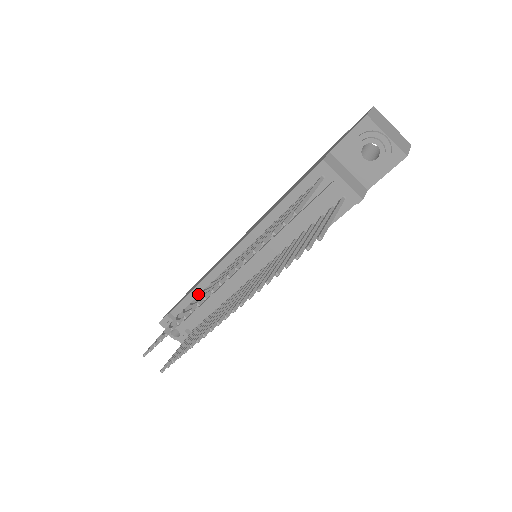
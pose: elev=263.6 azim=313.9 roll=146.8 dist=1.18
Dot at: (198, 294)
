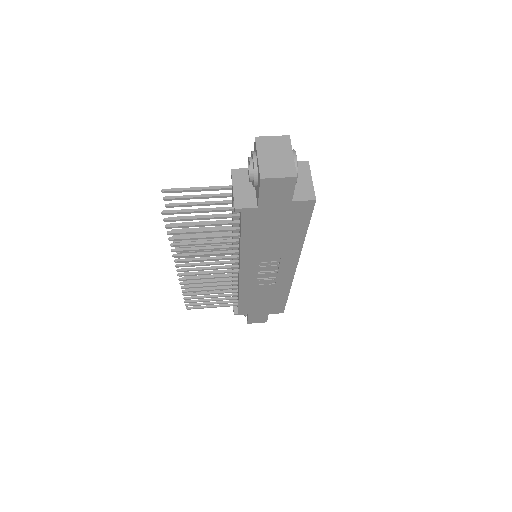
Dot at: occluded
